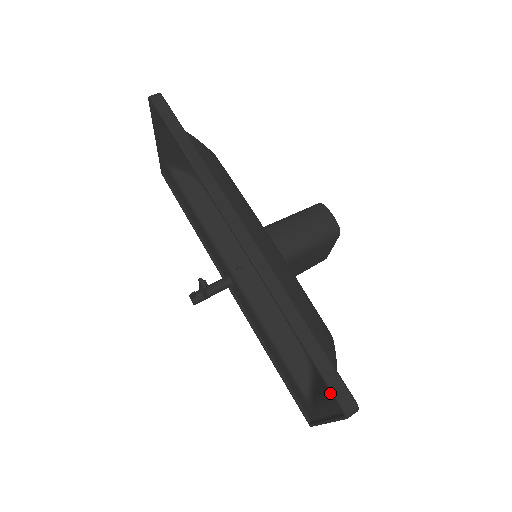
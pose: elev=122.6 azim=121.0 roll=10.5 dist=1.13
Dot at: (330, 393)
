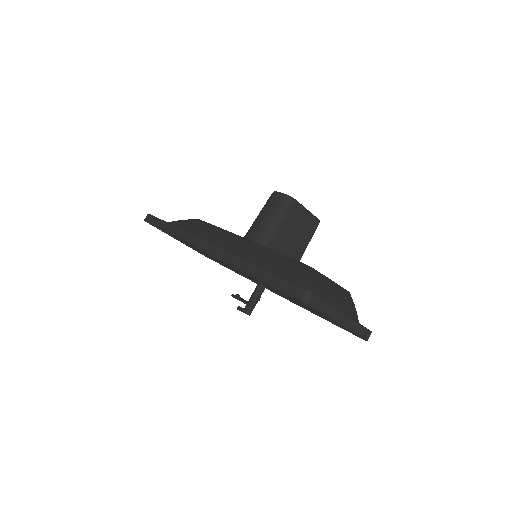
Dot at: occluded
